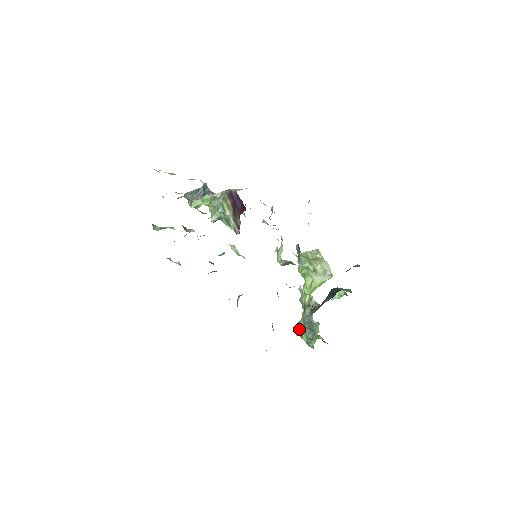
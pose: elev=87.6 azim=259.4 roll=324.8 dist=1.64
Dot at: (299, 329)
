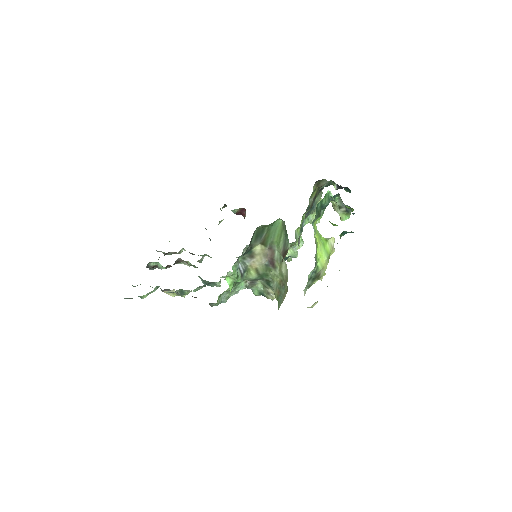
Dot at: occluded
